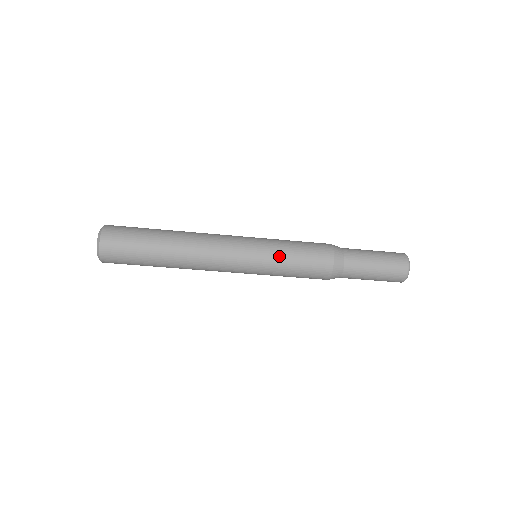
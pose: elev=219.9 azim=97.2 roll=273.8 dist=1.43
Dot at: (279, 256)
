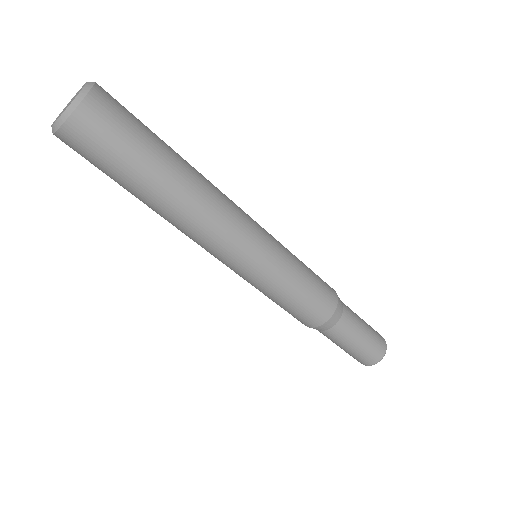
Dot at: (294, 260)
